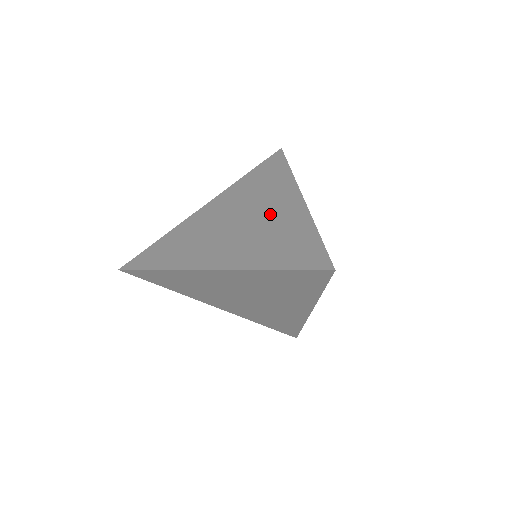
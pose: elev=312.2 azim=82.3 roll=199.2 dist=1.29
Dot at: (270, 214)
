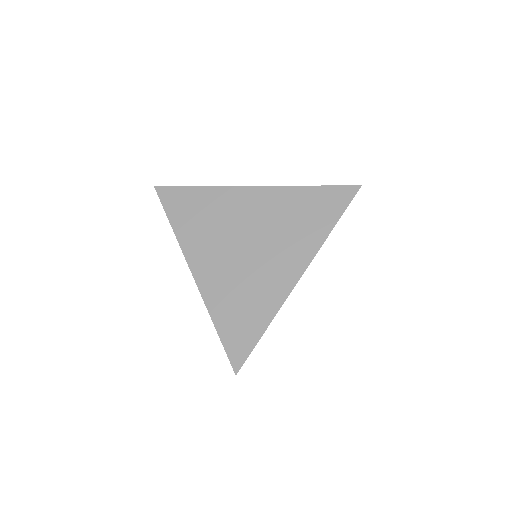
Dot at: (267, 267)
